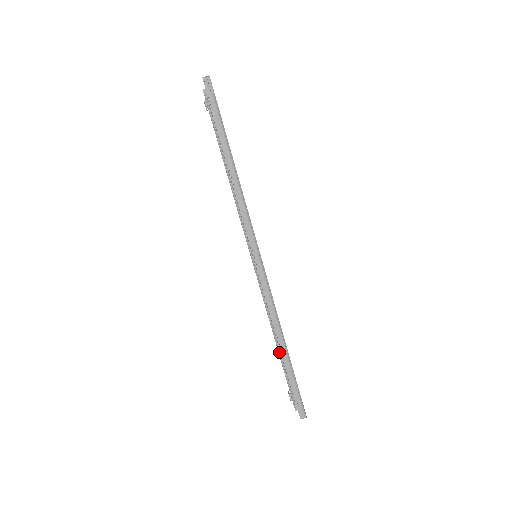
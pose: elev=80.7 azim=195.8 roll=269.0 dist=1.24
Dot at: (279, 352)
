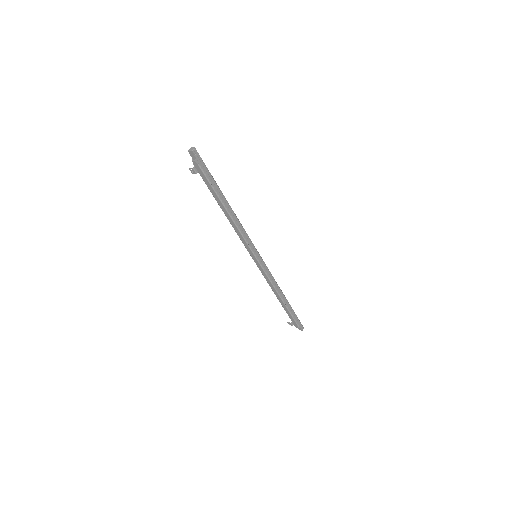
Dot at: (285, 303)
